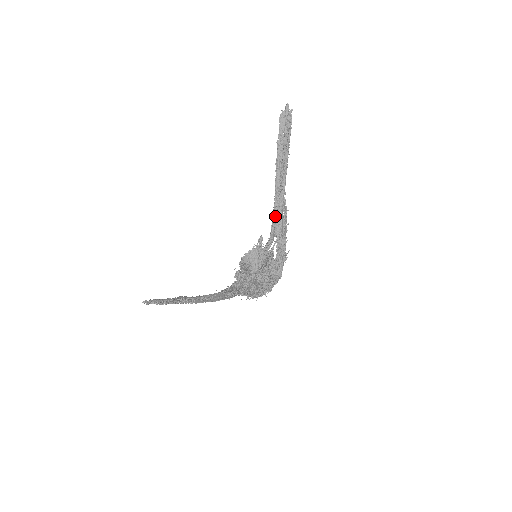
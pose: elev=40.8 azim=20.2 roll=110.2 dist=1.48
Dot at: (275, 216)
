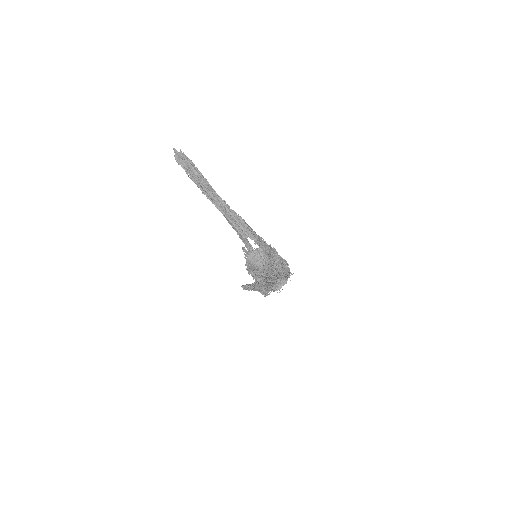
Dot at: (237, 227)
